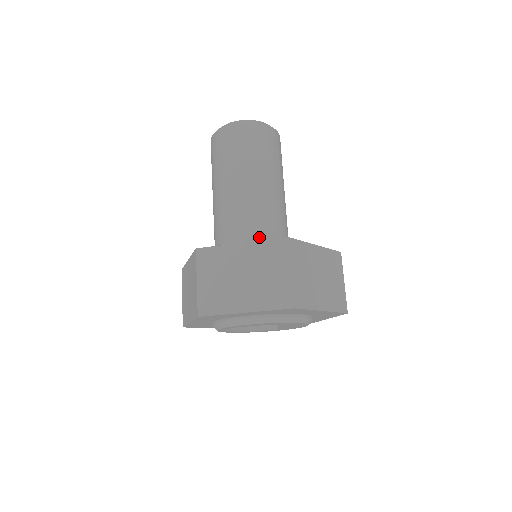
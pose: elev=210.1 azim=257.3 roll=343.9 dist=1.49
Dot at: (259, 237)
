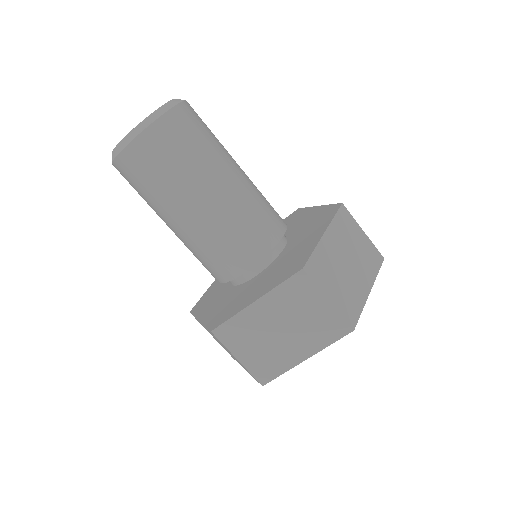
Dot at: (223, 278)
